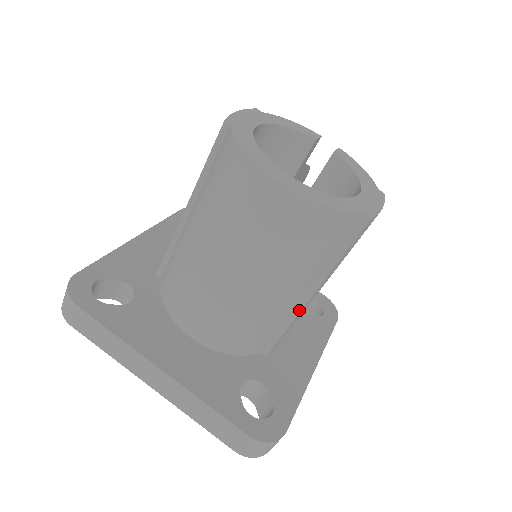
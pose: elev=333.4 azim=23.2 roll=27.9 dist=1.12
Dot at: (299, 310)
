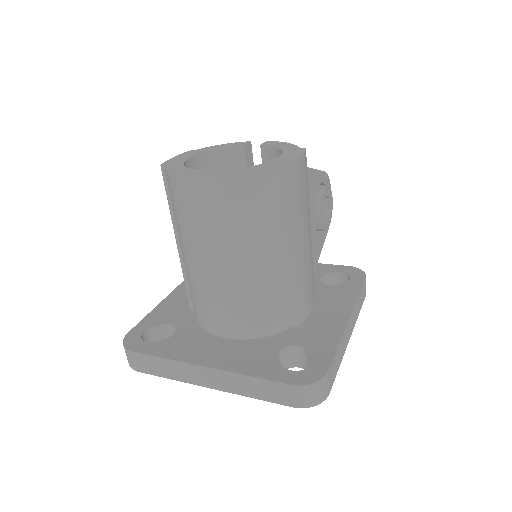
Dot at: (292, 271)
